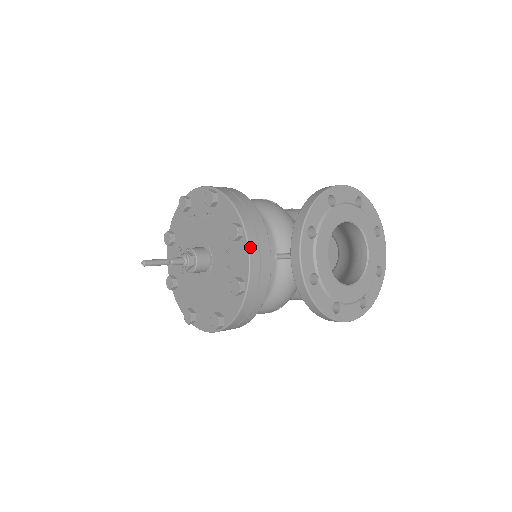
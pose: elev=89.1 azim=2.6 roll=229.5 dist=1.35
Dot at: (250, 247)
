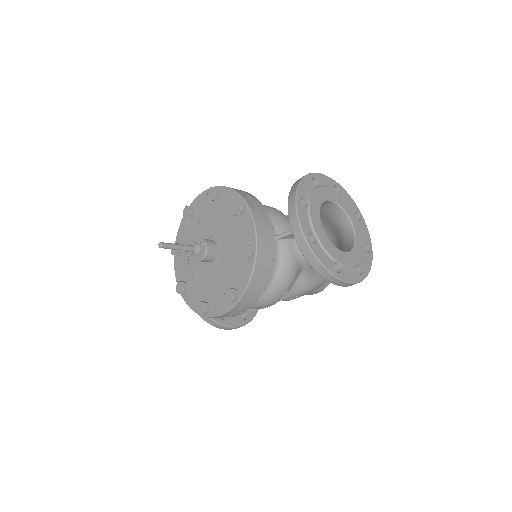
Dot at: (254, 217)
